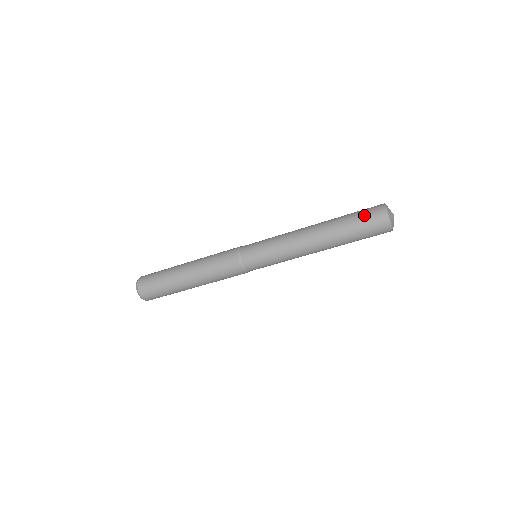
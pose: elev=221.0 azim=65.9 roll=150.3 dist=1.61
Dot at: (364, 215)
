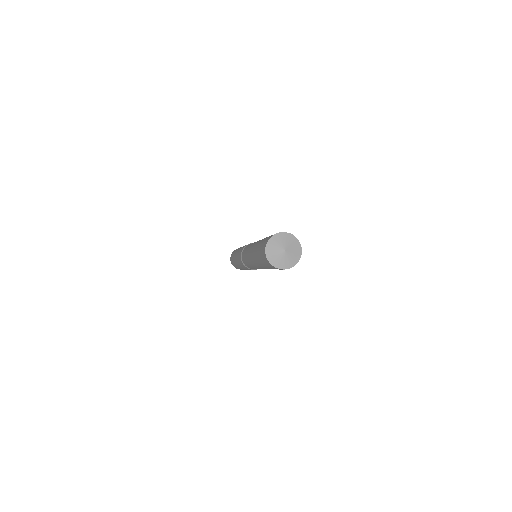
Dot at: (267, 266)
